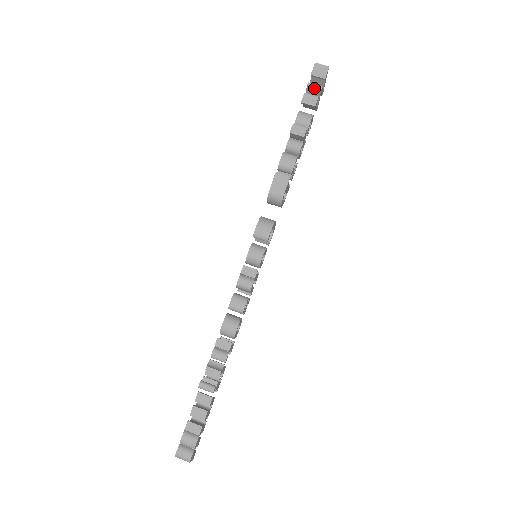
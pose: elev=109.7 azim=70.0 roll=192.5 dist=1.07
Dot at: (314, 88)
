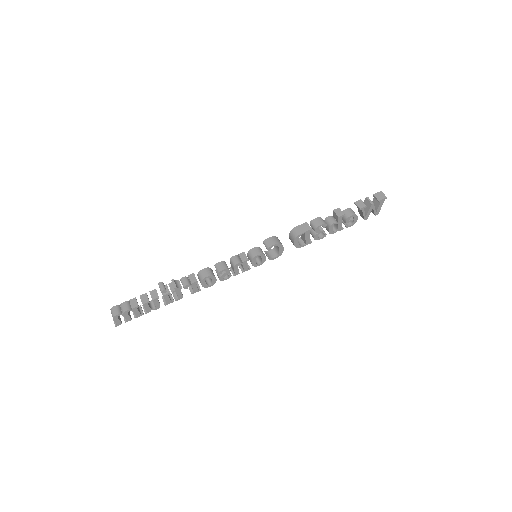
Dot at: (369, 201)
